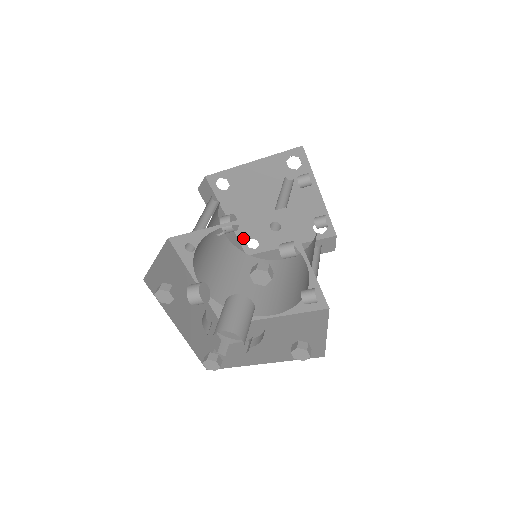
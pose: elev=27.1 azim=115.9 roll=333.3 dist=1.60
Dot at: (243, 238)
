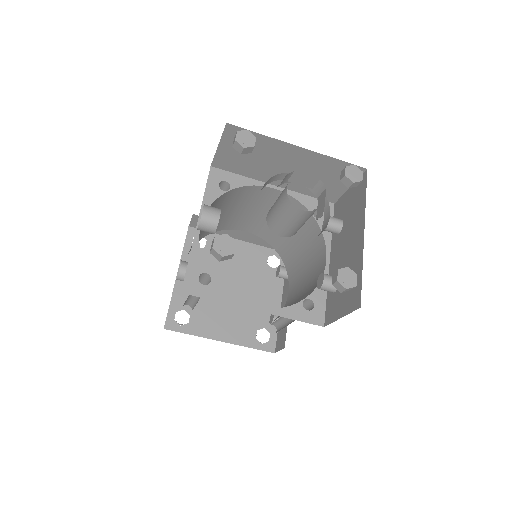
Dot at: (176, 305)
